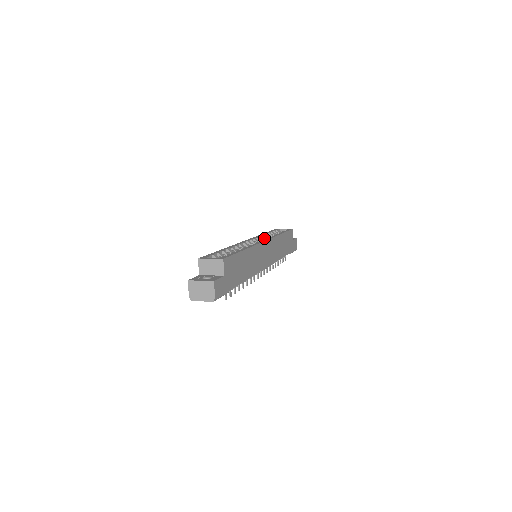
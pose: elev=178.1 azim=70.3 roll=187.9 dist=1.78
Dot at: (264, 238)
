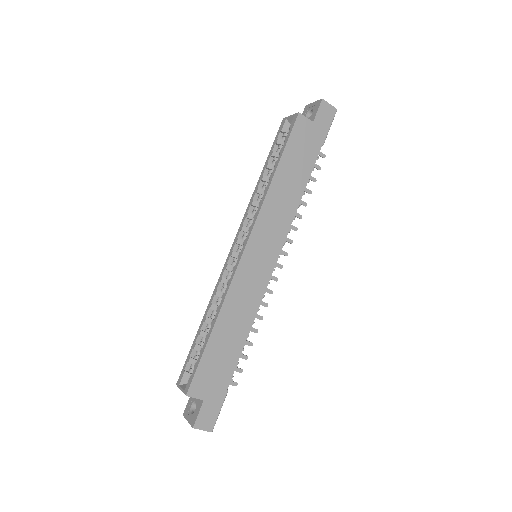
Dot at: (259, 198)
